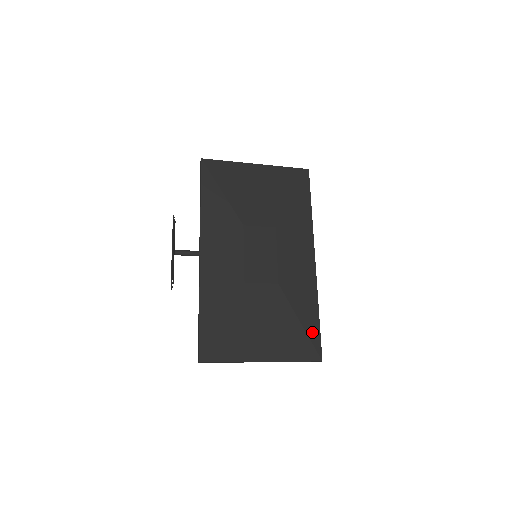
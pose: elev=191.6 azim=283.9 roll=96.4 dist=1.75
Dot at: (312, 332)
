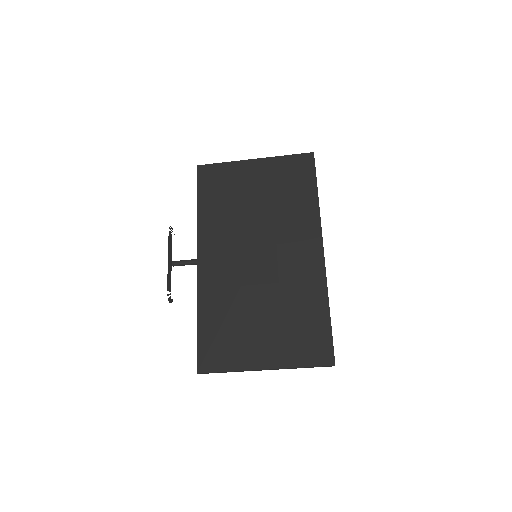
Dot at: (321, 333)
